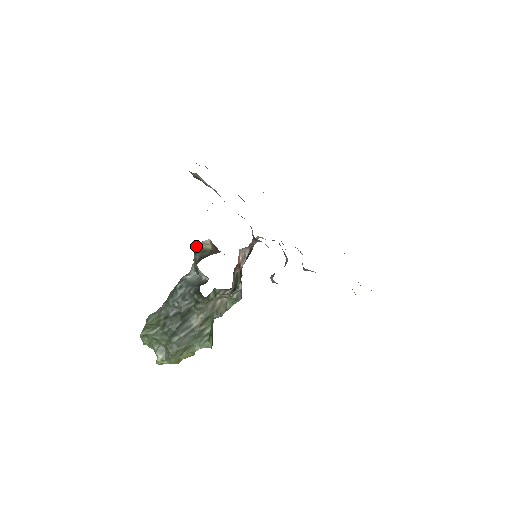
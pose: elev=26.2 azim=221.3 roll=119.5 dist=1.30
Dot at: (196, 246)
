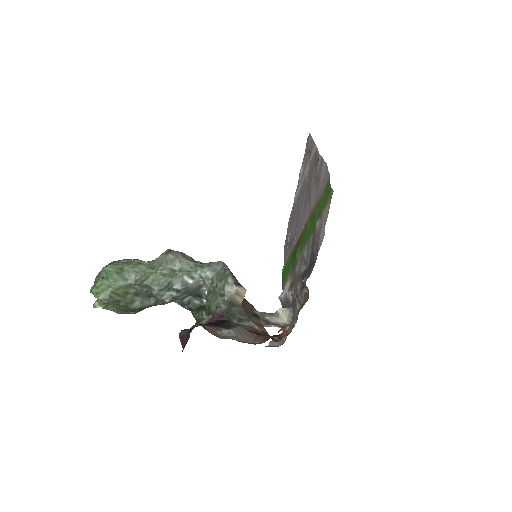
Dot at: (230, 290)
